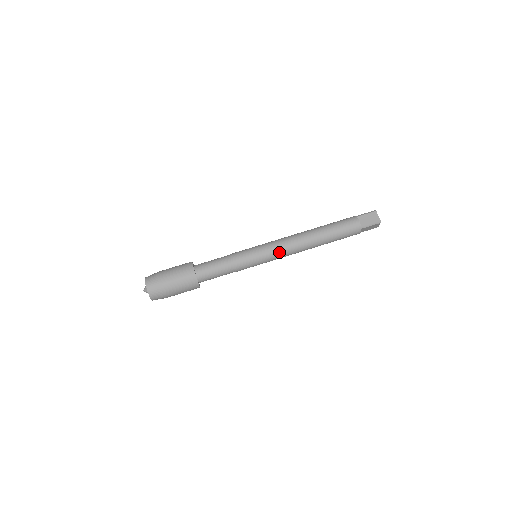
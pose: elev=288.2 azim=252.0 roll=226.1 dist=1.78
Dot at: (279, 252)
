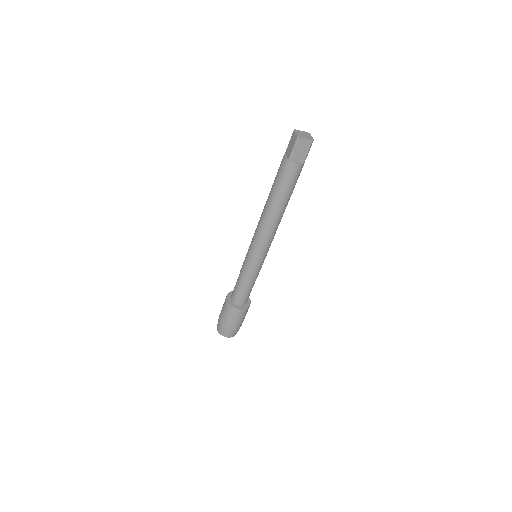
Dot at: (270, 244)
